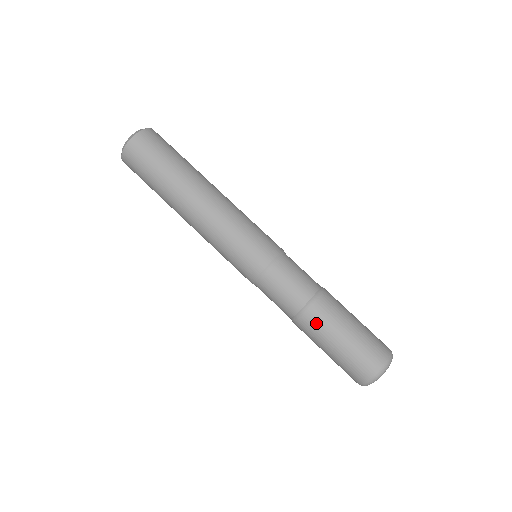
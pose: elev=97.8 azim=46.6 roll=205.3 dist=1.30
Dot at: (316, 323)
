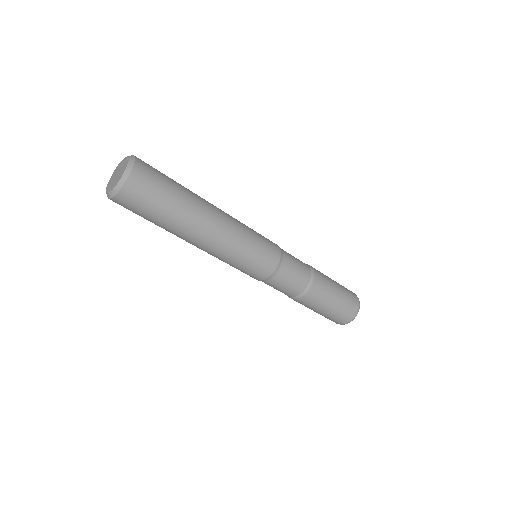
Dot at: occluded
